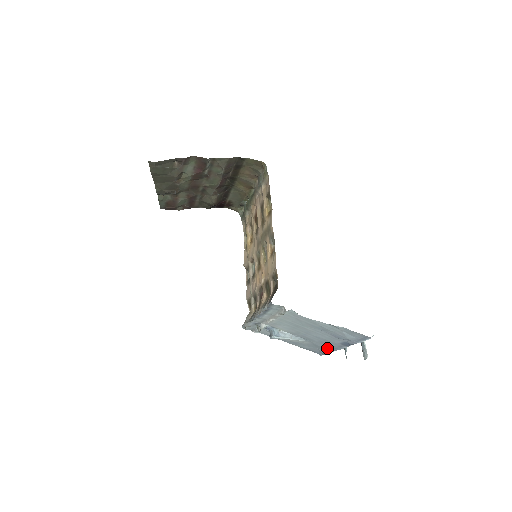
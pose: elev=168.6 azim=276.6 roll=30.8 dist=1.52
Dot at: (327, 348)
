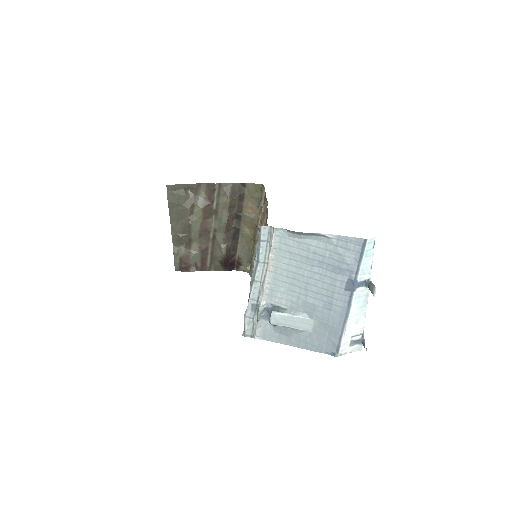
Dot at: (336, 322)
